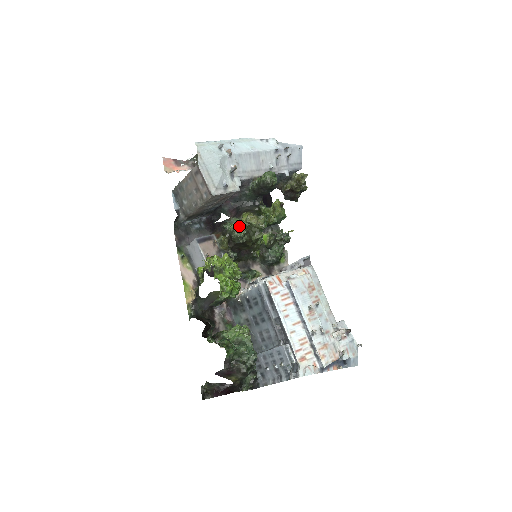
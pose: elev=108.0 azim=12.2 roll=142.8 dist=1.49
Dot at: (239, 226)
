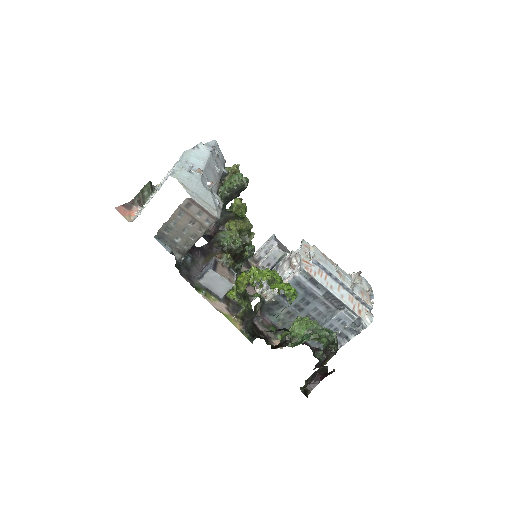
Dot at: (232, 237)
